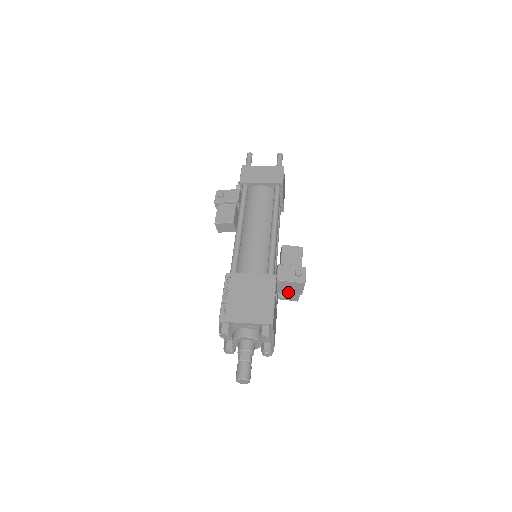
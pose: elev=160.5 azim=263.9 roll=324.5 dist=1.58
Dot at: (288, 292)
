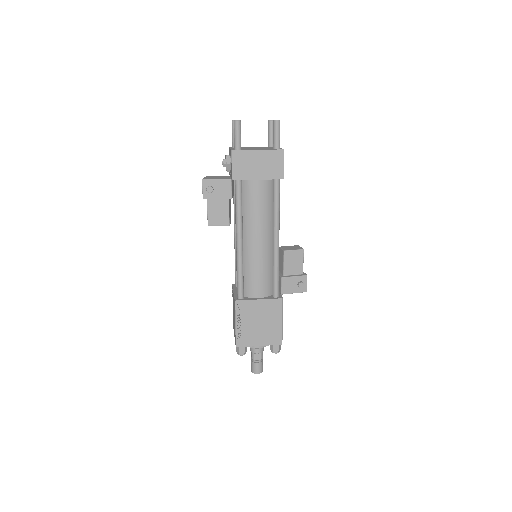
Dot at: occluded
